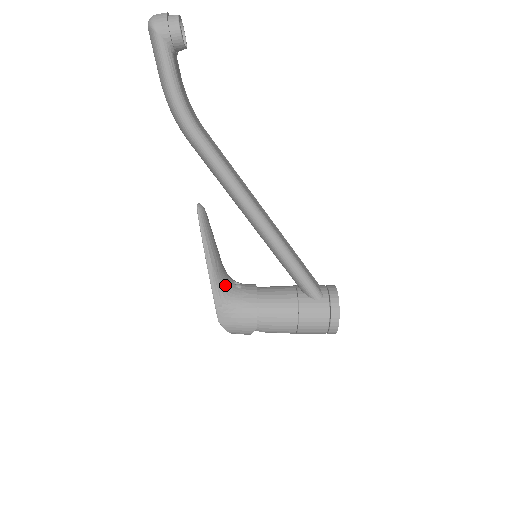
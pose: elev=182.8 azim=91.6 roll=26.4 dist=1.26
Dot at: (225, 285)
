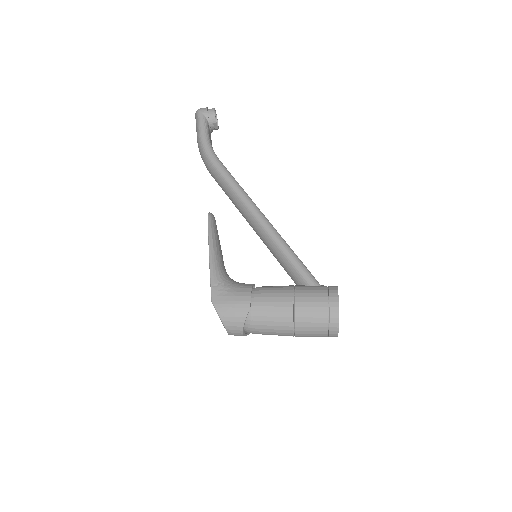
Dot at: (223, 272)
